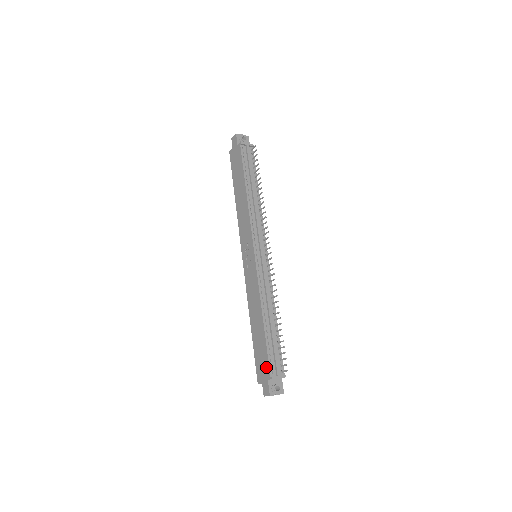
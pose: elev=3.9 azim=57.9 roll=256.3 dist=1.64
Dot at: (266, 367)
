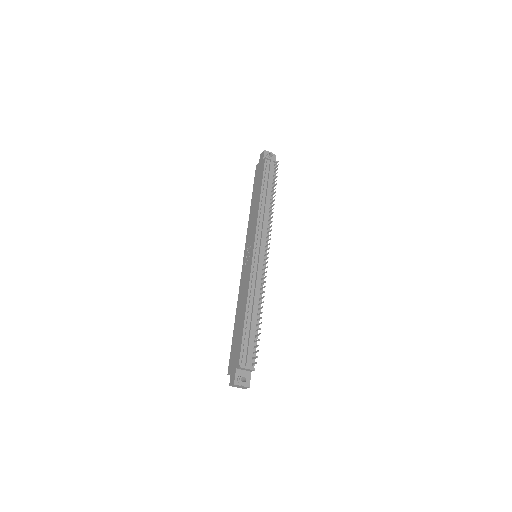
Dot at: (237, 356)
